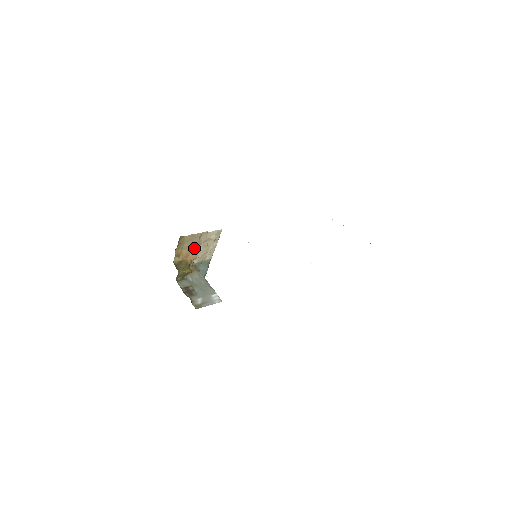
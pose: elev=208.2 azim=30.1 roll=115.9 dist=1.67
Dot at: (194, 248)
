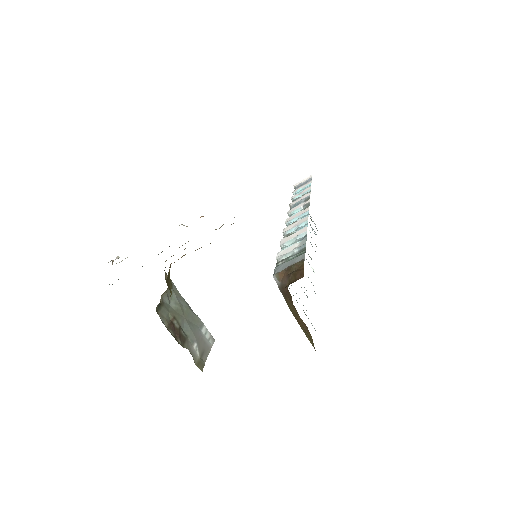
Dot at: occluded
